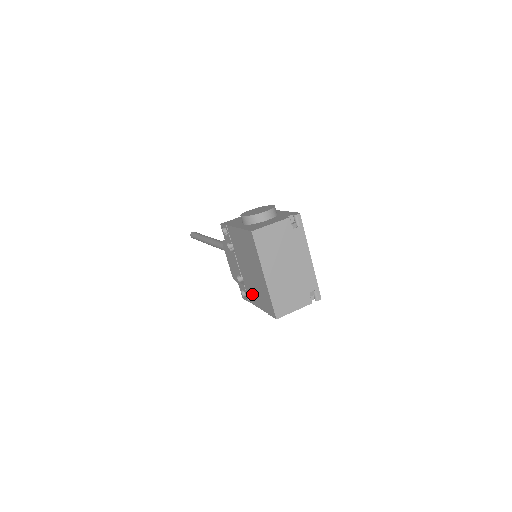
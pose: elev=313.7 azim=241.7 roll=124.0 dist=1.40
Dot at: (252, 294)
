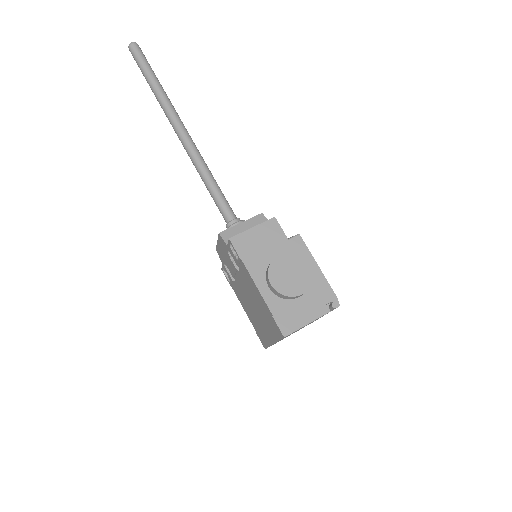
Dot at: (241, 299)
